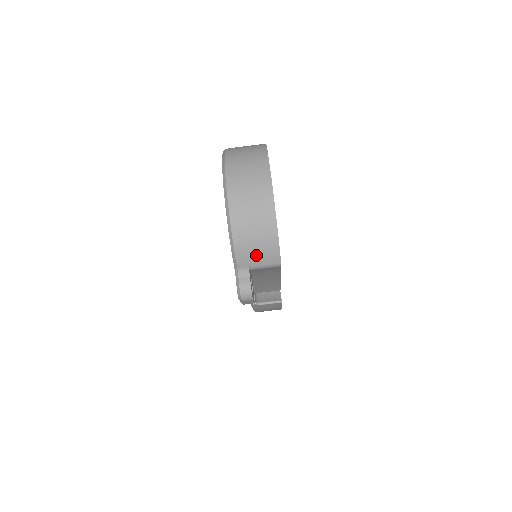
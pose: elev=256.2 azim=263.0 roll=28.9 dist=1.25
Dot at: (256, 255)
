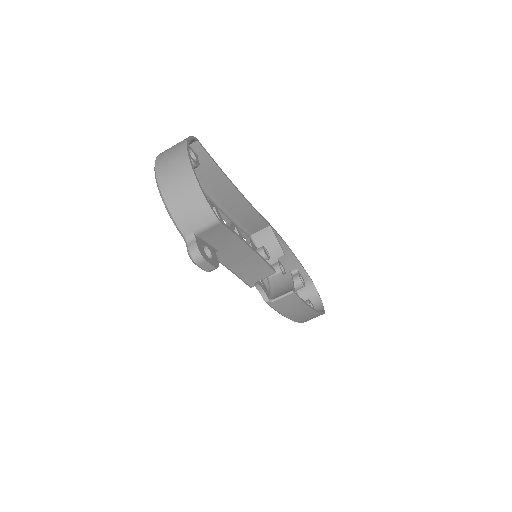
Dot at: (193, 218)
